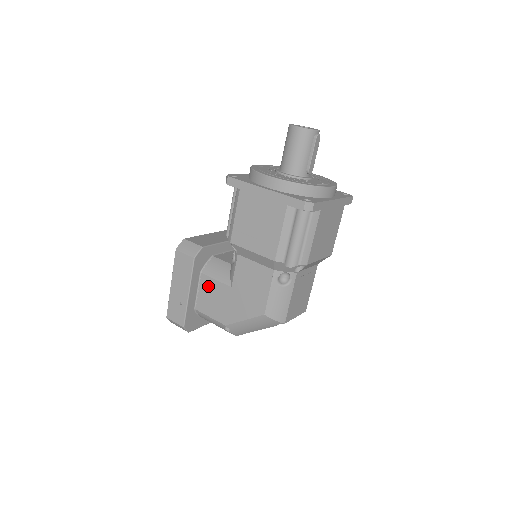
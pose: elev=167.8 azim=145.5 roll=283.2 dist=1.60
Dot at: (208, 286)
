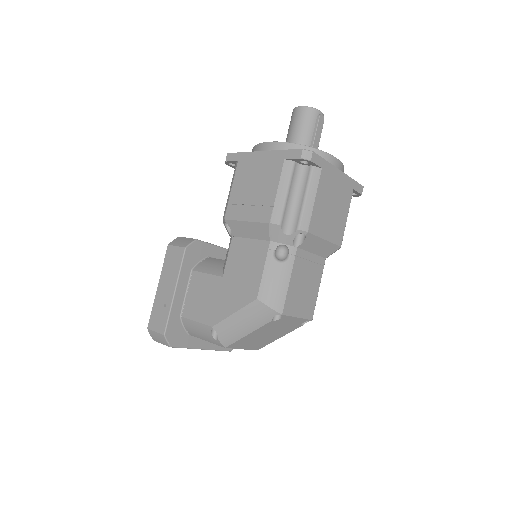
Dot at: (198, 283)
